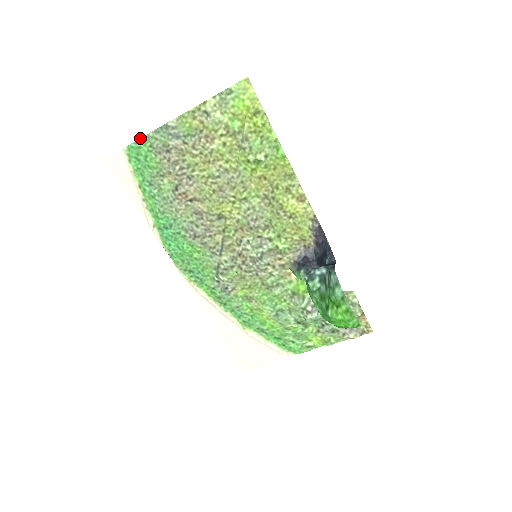
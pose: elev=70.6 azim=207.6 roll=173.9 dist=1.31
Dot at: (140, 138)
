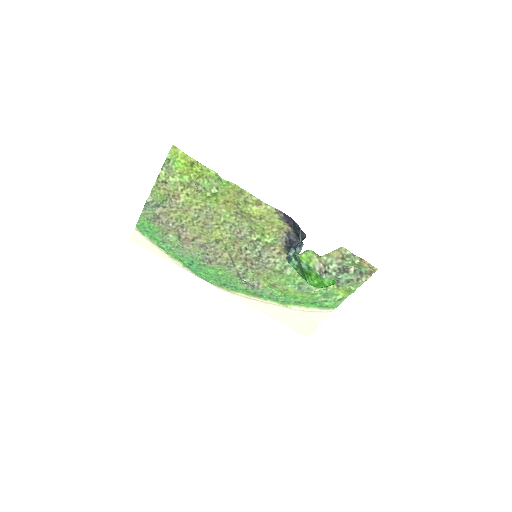
Dot at: (139, 218)
